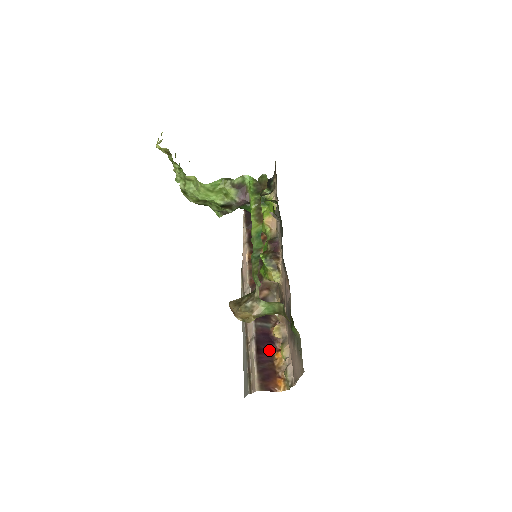
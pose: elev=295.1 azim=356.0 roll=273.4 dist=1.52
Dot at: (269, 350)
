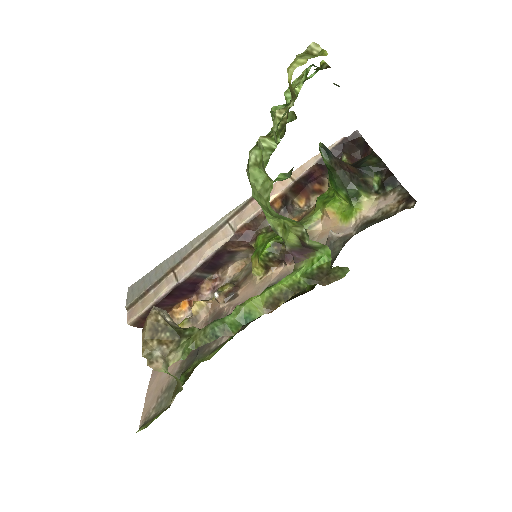
Dot at: (181, 296)
